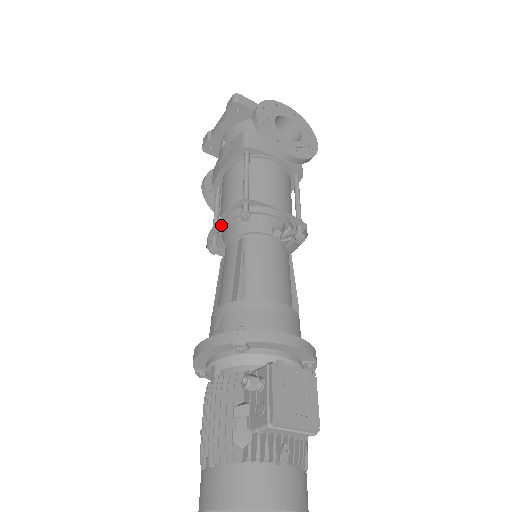
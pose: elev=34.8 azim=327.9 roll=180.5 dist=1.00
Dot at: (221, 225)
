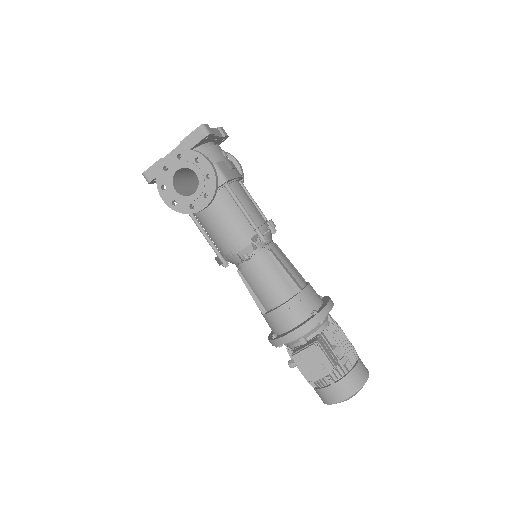
Dot at: occluded
